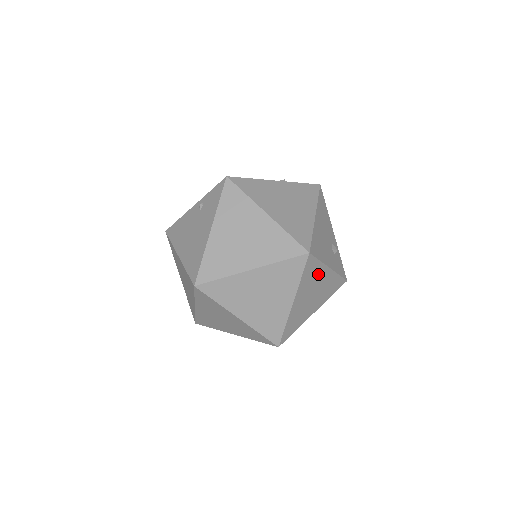
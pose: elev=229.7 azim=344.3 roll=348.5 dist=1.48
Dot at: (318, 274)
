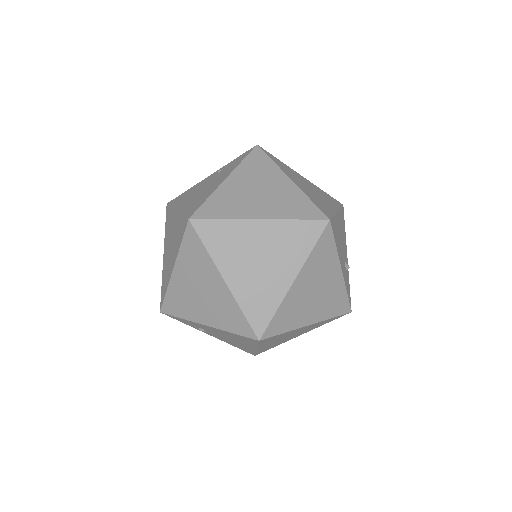
Dot at: (329, 265)
